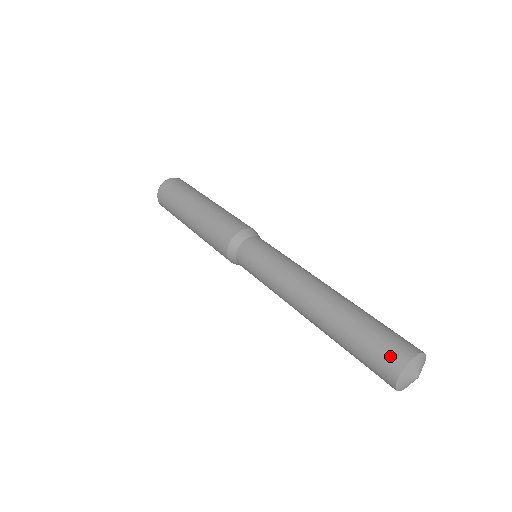
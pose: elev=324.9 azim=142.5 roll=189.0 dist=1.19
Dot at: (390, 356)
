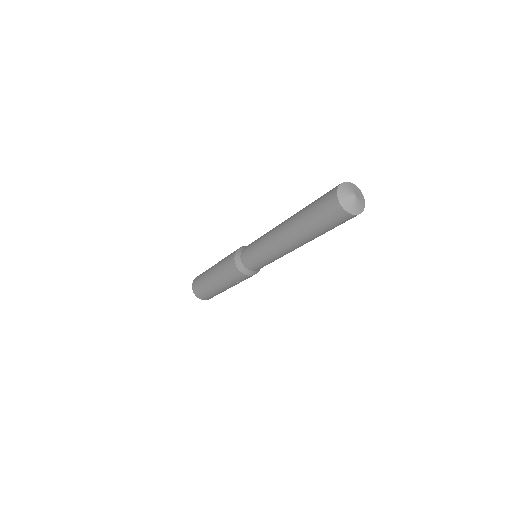
Dot at: (332, 189)
